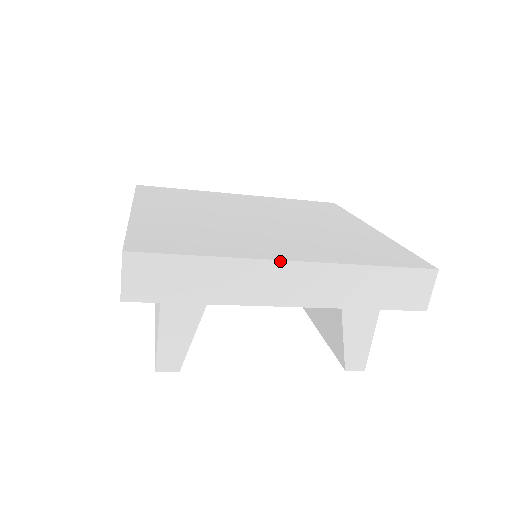
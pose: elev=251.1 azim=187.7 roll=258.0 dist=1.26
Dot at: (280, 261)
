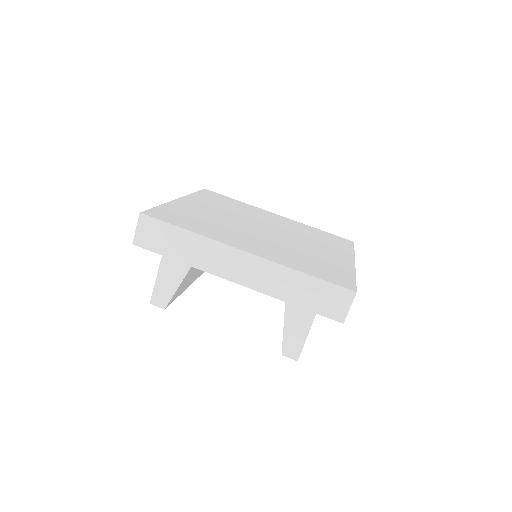
Dot at: (235, 248)
